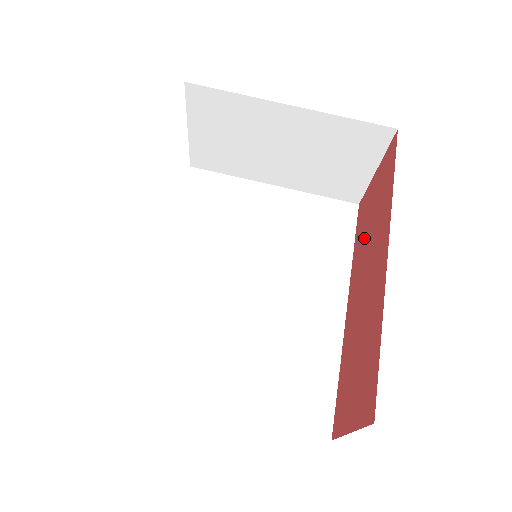
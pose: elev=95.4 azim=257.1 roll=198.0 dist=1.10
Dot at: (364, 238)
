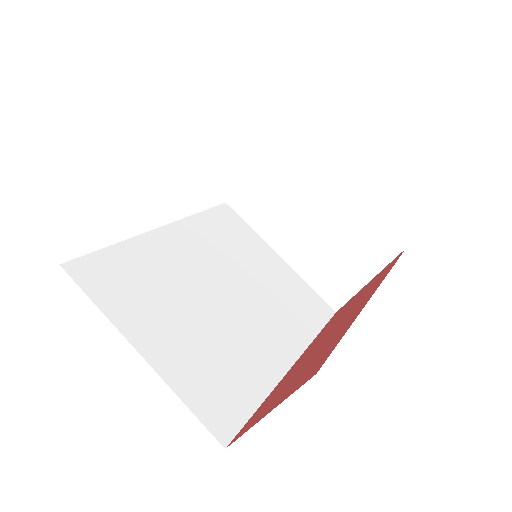
Dot at: (338, 317)
